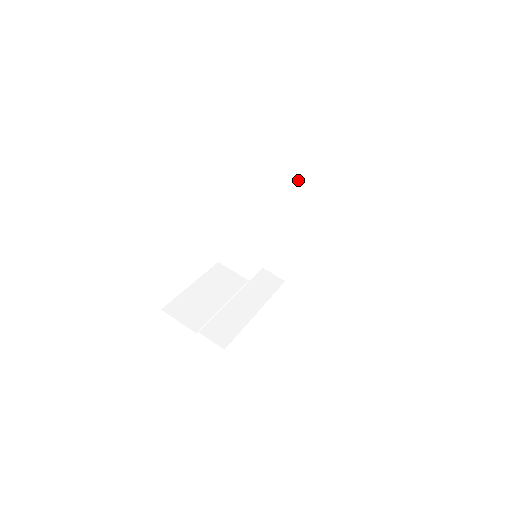
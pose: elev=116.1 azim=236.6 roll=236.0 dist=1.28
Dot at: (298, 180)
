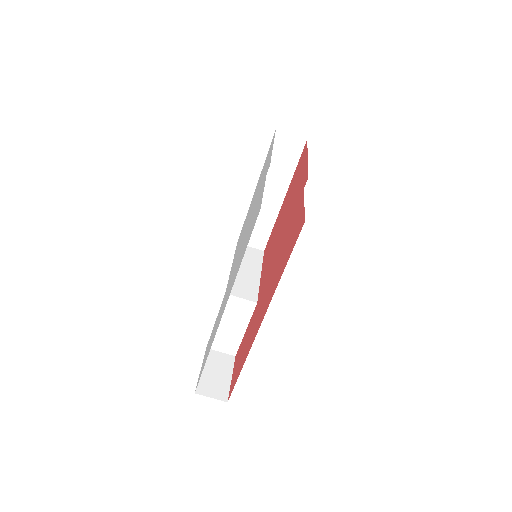
Dot at: occluded
